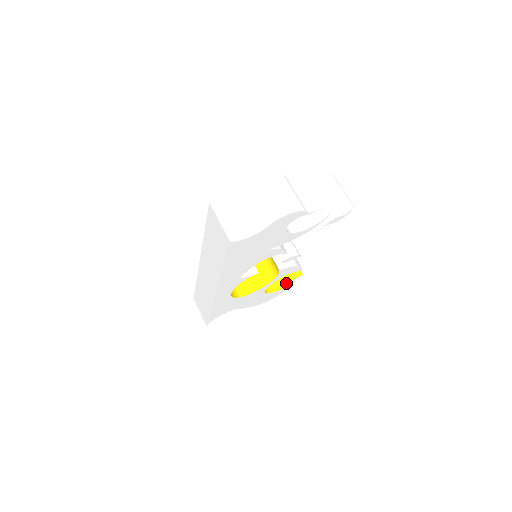
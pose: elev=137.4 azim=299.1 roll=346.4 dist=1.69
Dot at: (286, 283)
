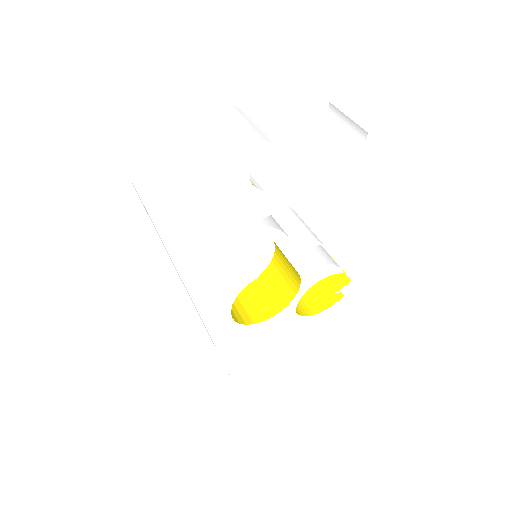
Dot at: (332, 299)
